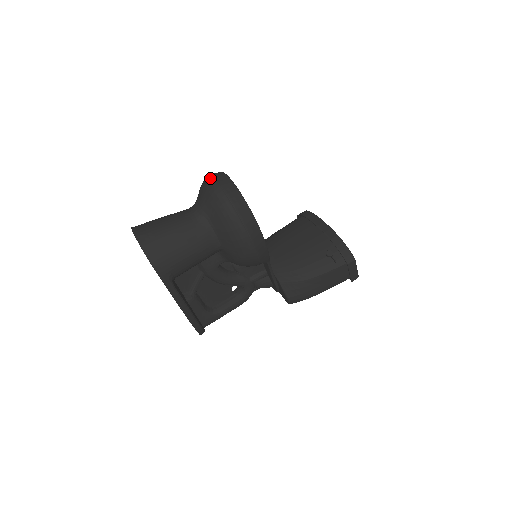
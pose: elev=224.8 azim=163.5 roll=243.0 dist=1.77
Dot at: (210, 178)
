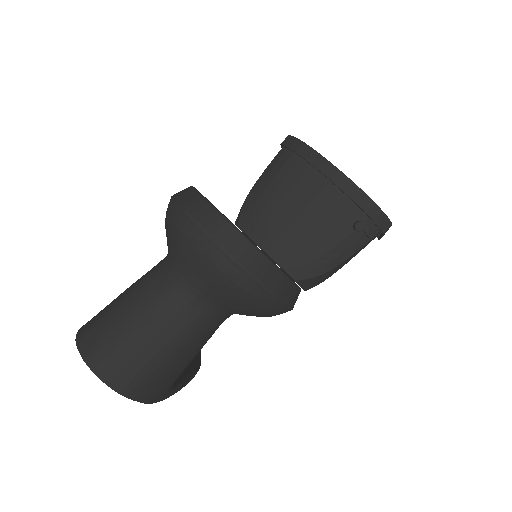
Dot at: (195, 232)
